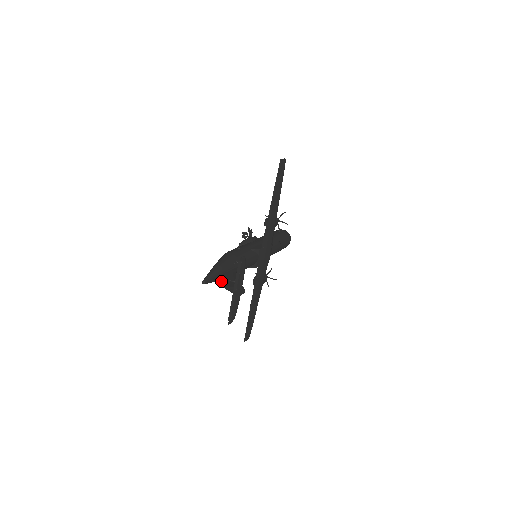
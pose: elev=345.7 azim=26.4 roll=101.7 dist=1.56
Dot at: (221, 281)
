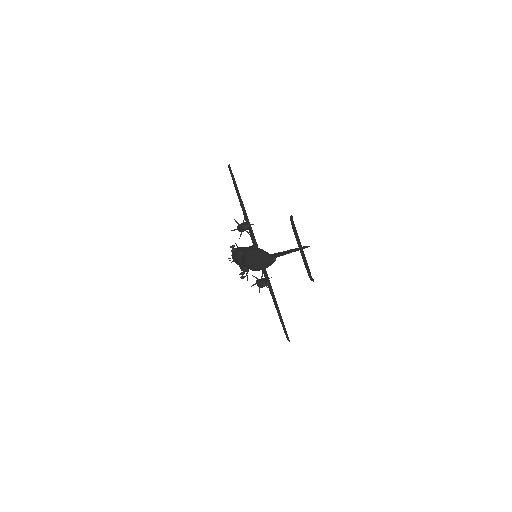
Dot at: (282, 254)
